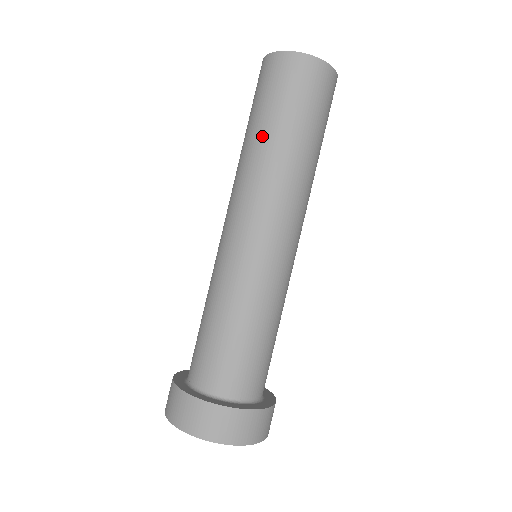
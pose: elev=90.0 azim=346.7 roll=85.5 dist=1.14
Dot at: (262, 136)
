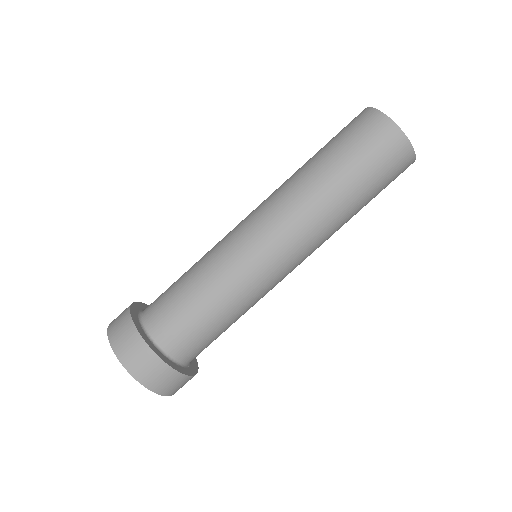
Dot at: (325, 171)
